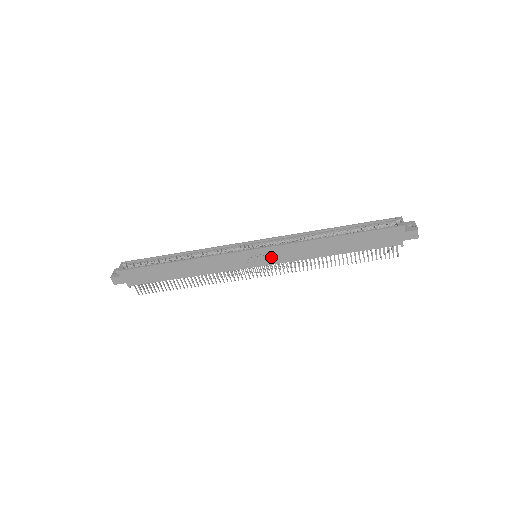
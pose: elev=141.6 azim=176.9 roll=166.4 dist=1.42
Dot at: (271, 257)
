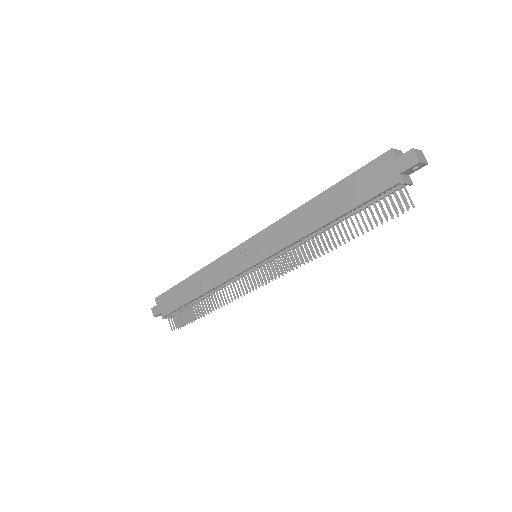
Dot at: (263, 248)
